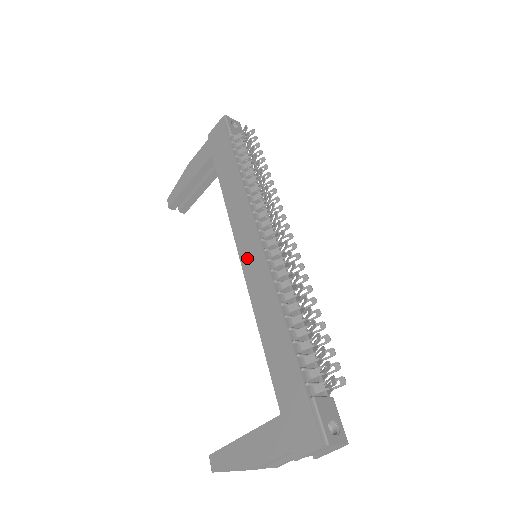
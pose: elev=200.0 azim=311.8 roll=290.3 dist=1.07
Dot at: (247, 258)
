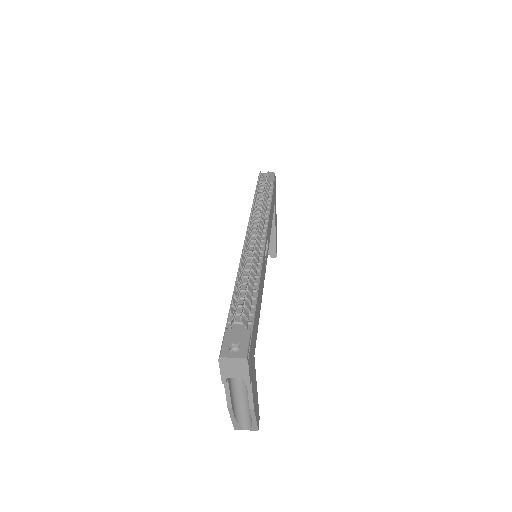
Dot at: occluded
